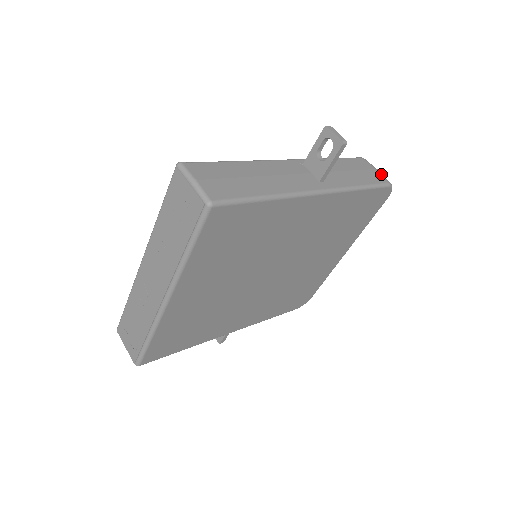
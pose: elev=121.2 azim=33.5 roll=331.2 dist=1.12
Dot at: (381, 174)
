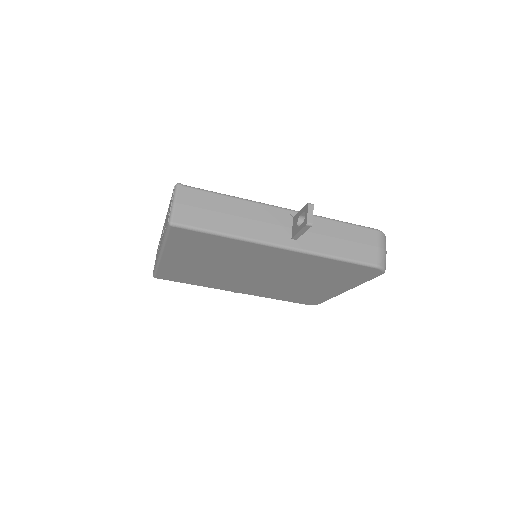
Dot at: (379, 254)
